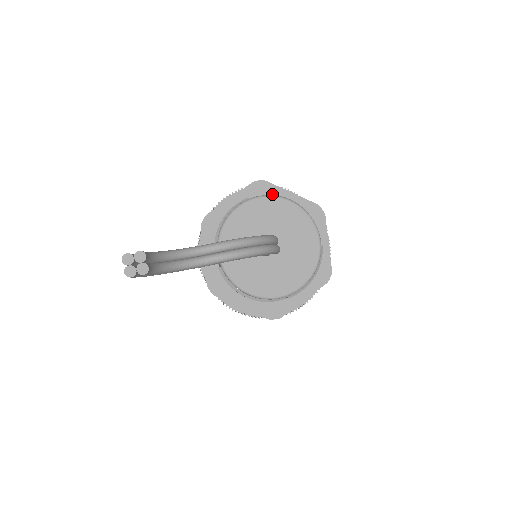
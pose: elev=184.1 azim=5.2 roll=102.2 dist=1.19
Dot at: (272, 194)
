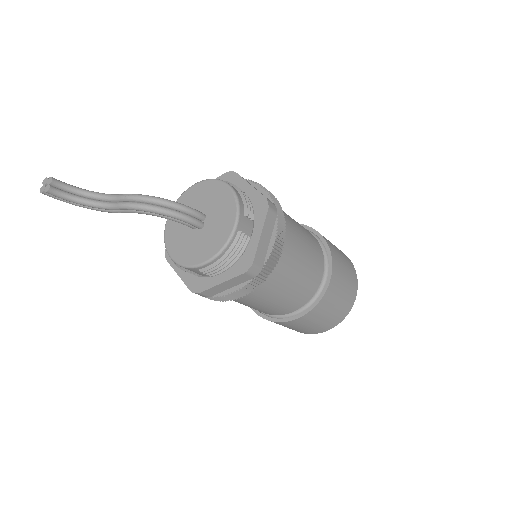
Dot at: (226, 181)
